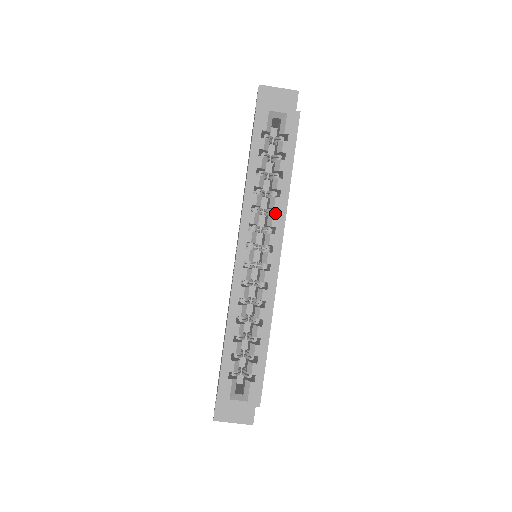
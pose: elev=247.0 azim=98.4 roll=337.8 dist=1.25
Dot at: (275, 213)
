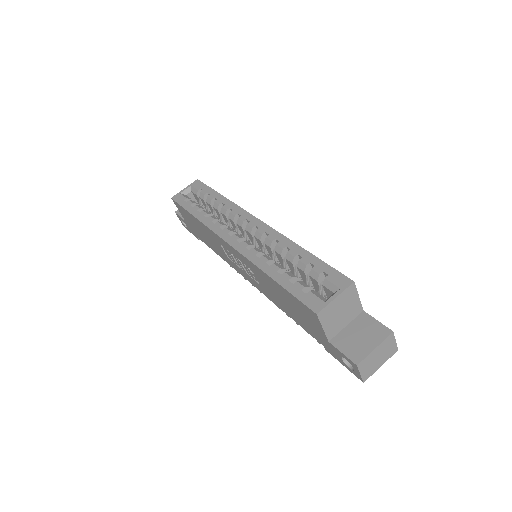
Dot at: occluded
